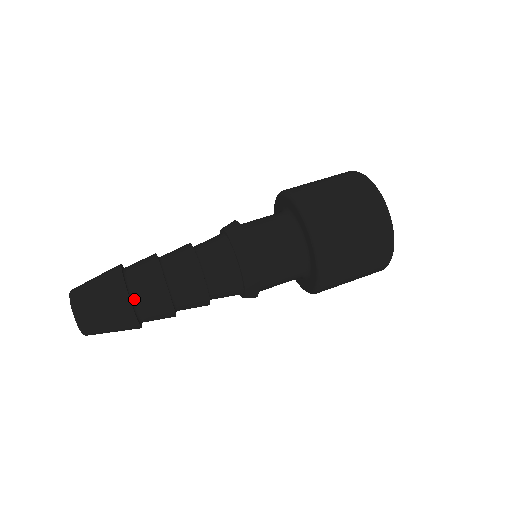
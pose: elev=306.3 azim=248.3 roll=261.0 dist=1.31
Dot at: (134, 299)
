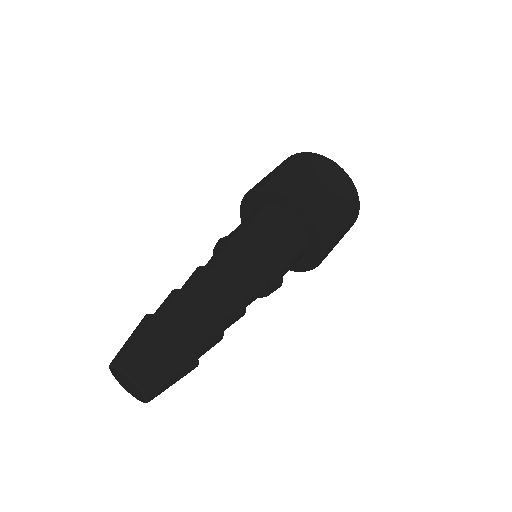
Dot at: (195, 351)
